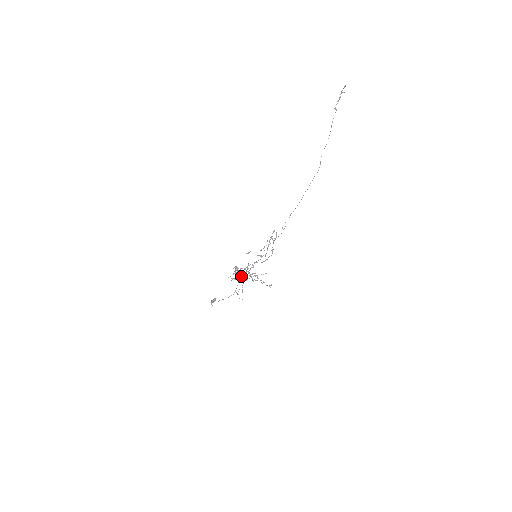
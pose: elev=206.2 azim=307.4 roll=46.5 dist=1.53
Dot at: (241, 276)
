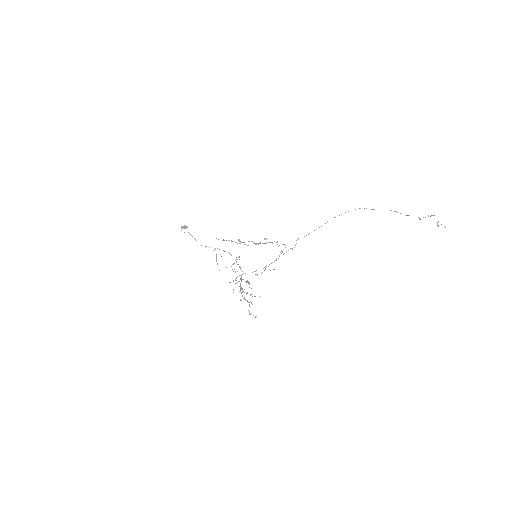
Dot at: occluded
